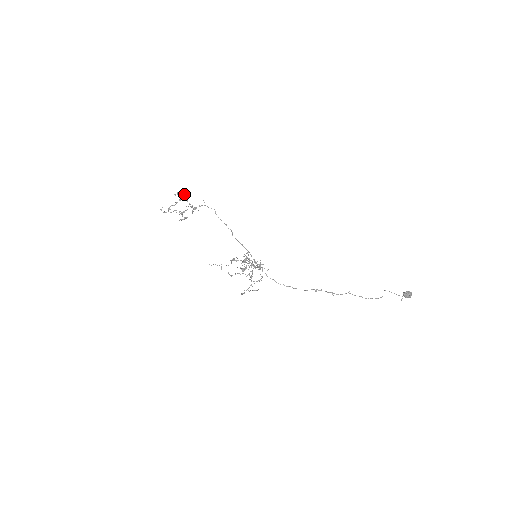
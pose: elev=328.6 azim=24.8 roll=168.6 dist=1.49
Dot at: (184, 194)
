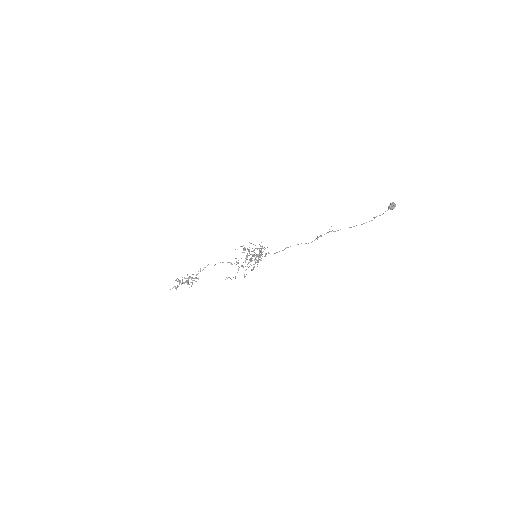
Dot at: occluded
